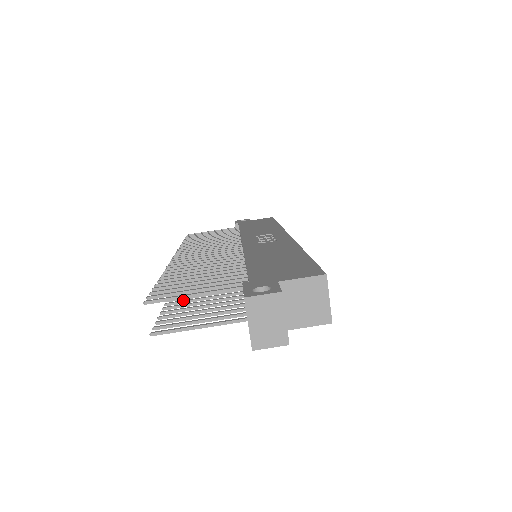
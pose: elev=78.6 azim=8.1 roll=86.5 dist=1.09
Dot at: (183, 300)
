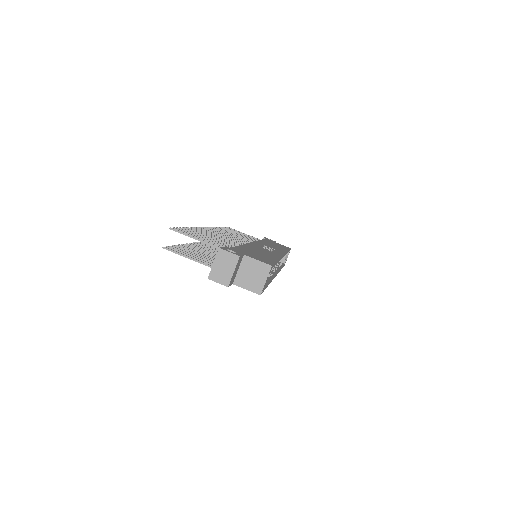
Dot at: (193, 248)
